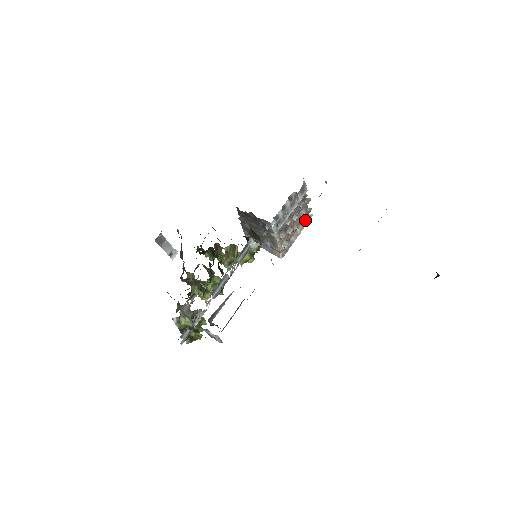
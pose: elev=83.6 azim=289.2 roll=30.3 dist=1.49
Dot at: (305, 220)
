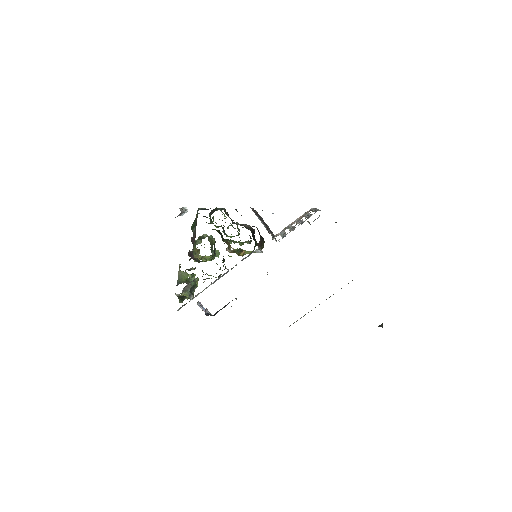
Dot at: (306, 212)
